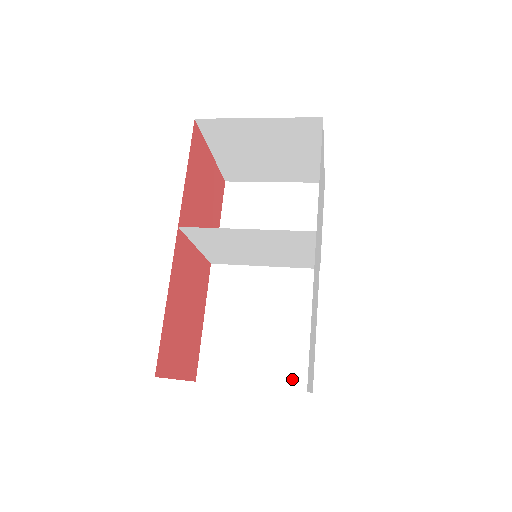
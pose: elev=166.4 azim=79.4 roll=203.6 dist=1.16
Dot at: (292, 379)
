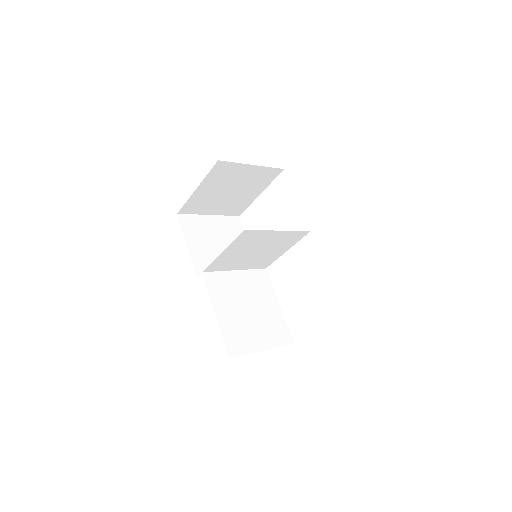
Dot at: (281, 339)
